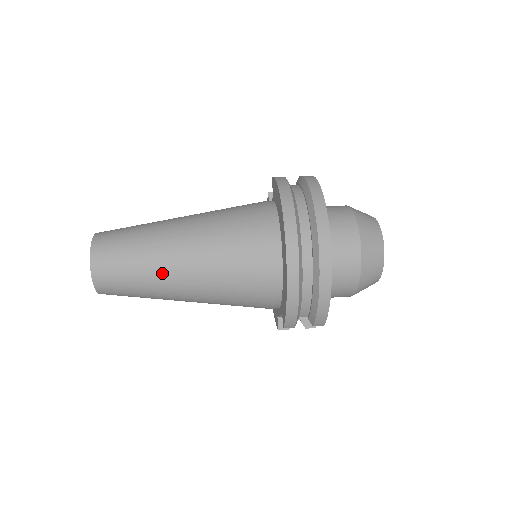
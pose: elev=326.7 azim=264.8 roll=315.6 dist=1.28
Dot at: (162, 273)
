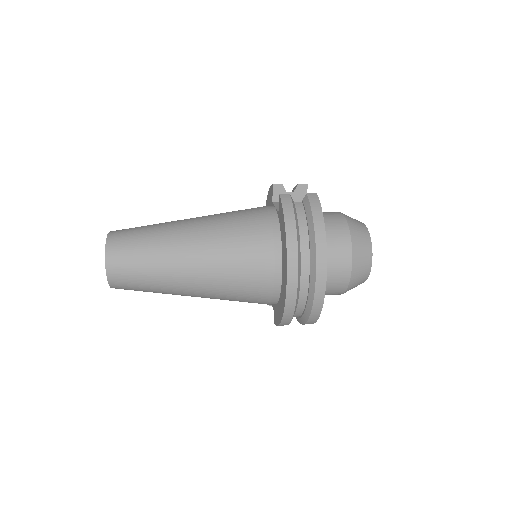
Dot at: (173, 288)
